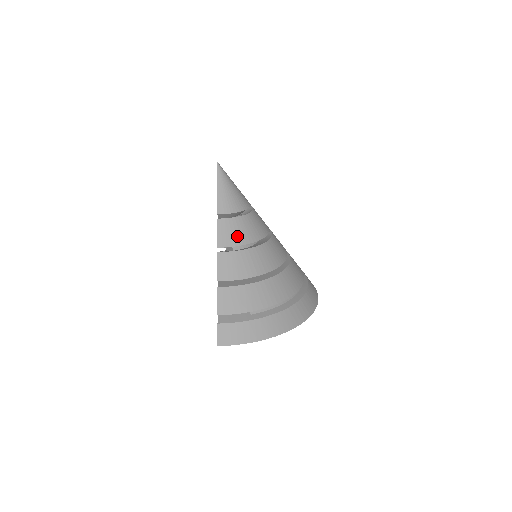
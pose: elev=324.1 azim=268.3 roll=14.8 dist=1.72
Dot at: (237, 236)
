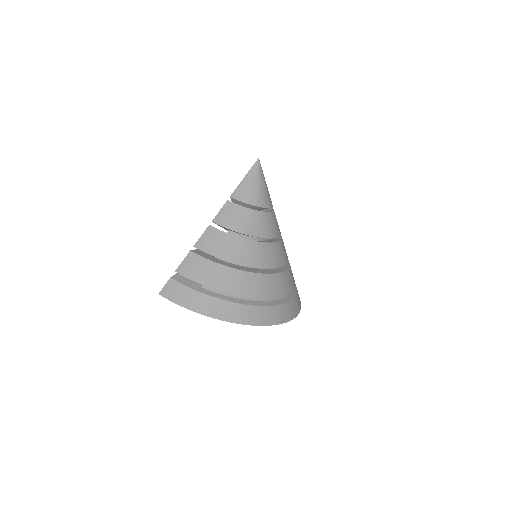
Dot at: (233, 221)
